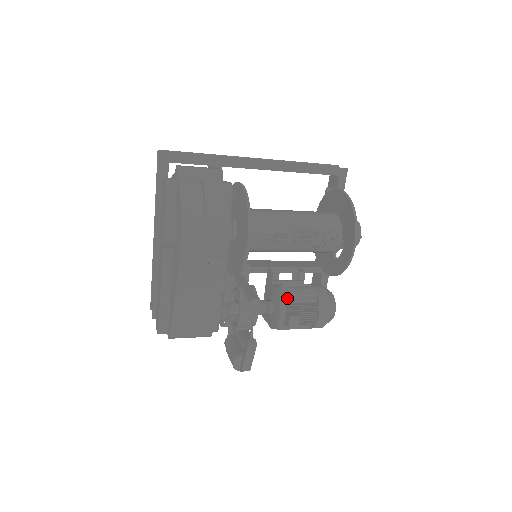
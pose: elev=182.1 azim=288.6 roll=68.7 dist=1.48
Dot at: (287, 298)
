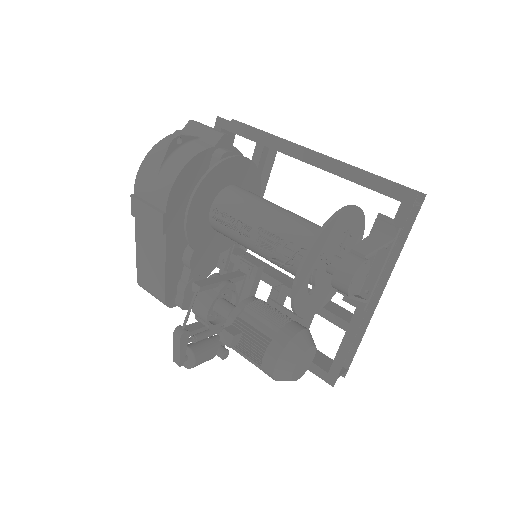
Dot at: (246, 313)
